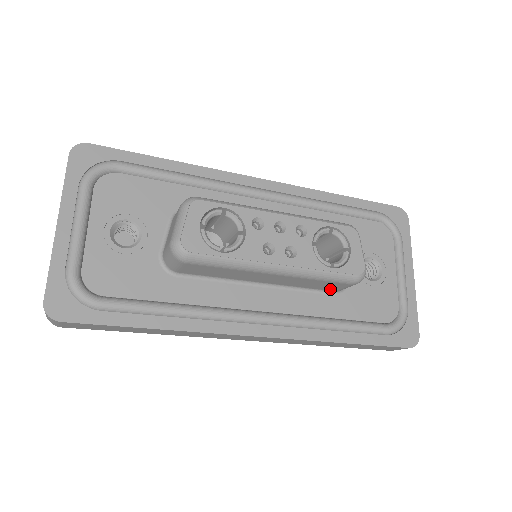
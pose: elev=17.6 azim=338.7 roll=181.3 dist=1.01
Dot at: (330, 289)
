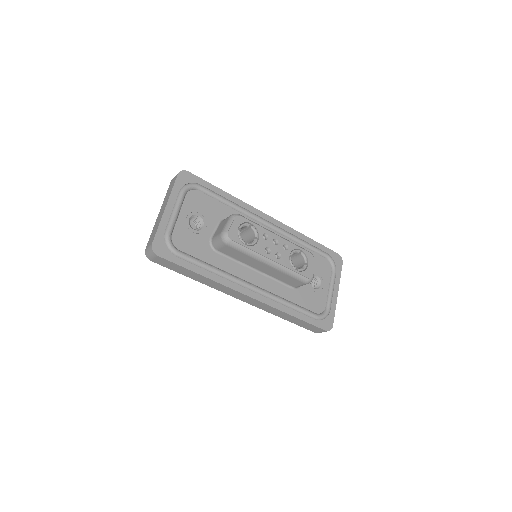
Dot at: (291, 284)
